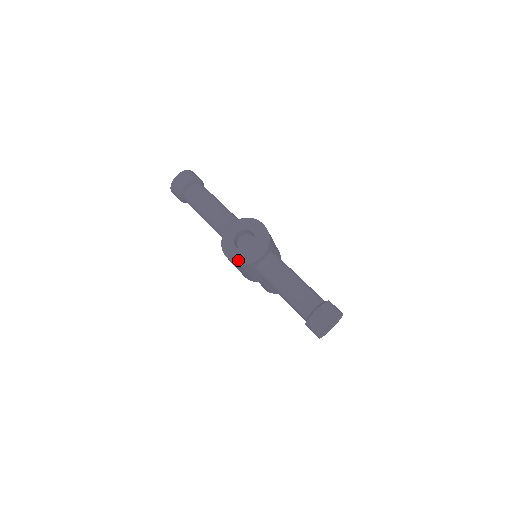
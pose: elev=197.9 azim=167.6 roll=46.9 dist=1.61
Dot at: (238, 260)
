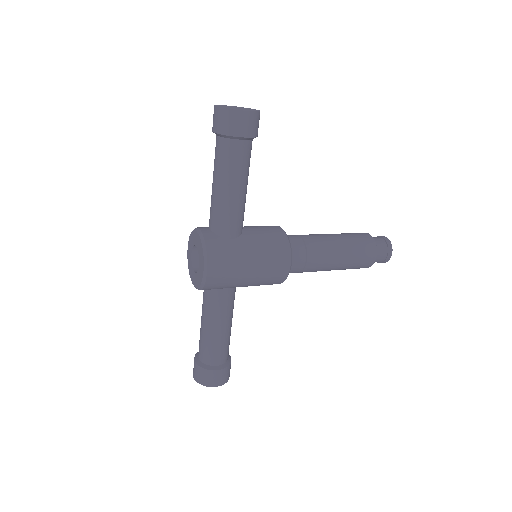
Dot at: (188, 262)
